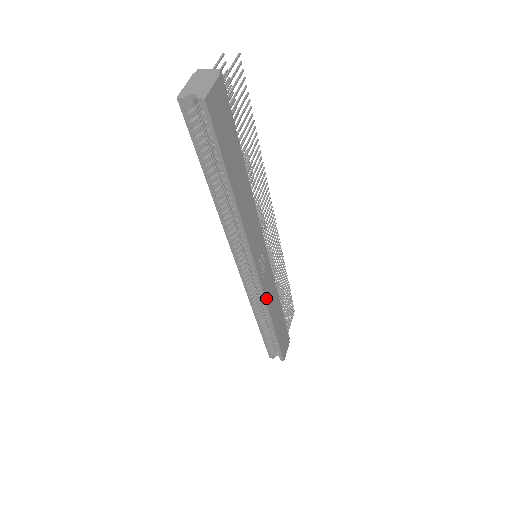
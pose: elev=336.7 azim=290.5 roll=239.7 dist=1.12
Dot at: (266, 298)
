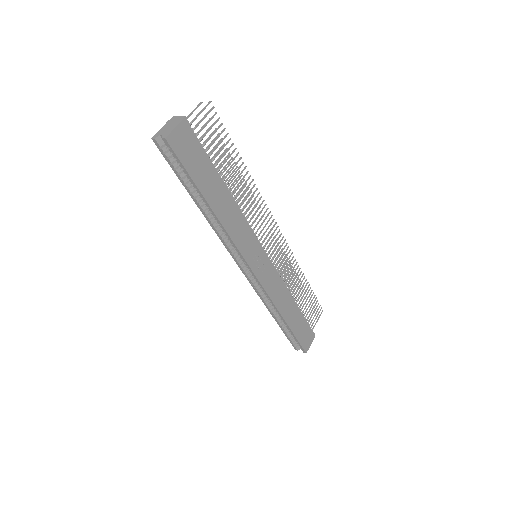
Dot at: (268, 292)
